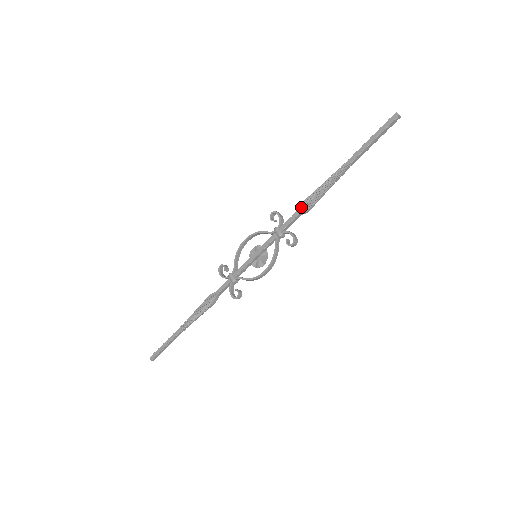
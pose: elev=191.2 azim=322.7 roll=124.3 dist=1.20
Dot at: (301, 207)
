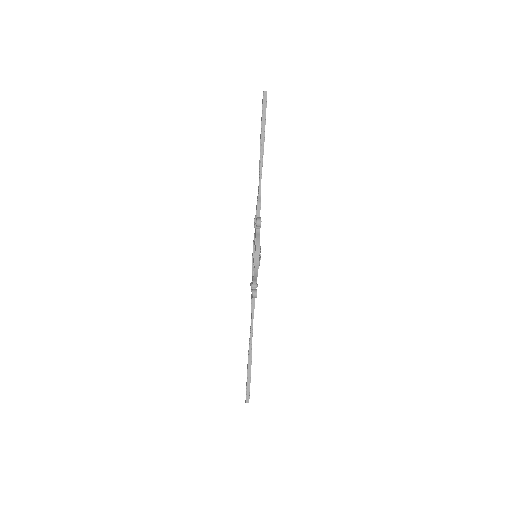
Dot at: (257, 197)
